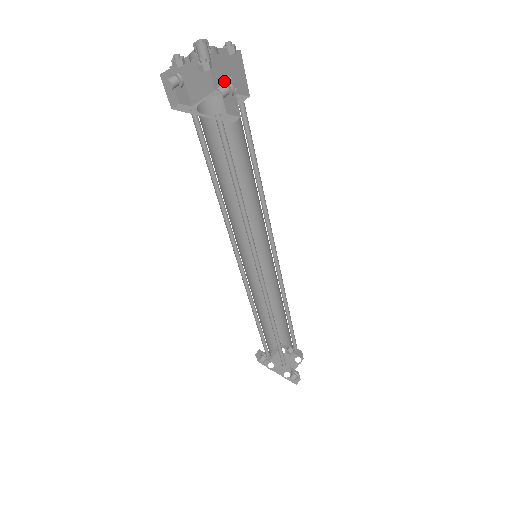
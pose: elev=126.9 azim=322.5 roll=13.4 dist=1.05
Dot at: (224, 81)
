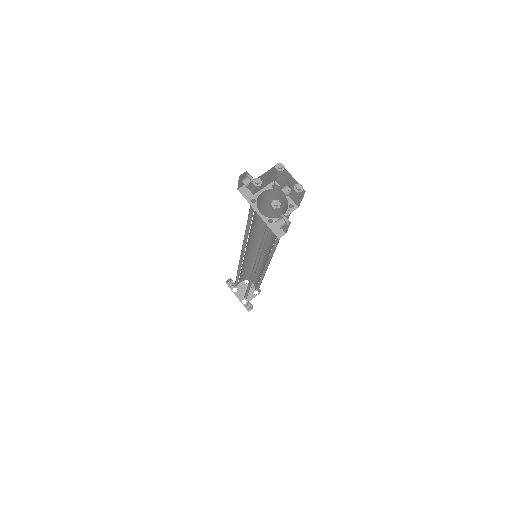
Dot at: (285, 220)
